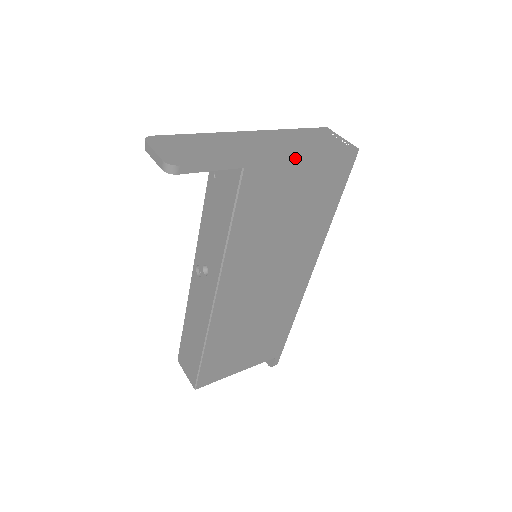
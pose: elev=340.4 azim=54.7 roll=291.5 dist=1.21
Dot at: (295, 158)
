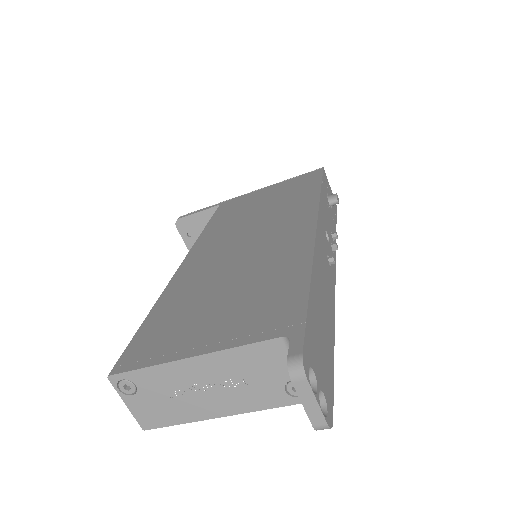
Dot at: (260, 190)
